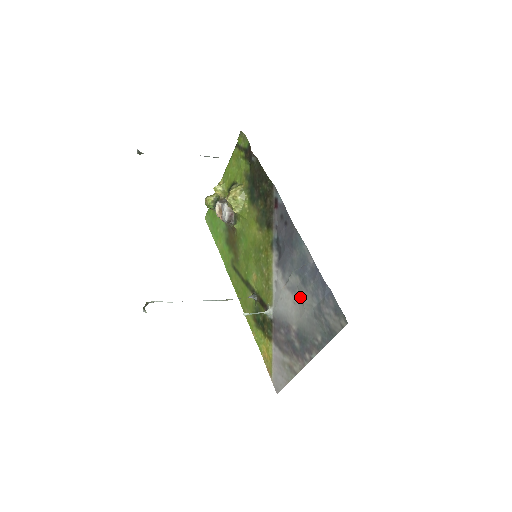
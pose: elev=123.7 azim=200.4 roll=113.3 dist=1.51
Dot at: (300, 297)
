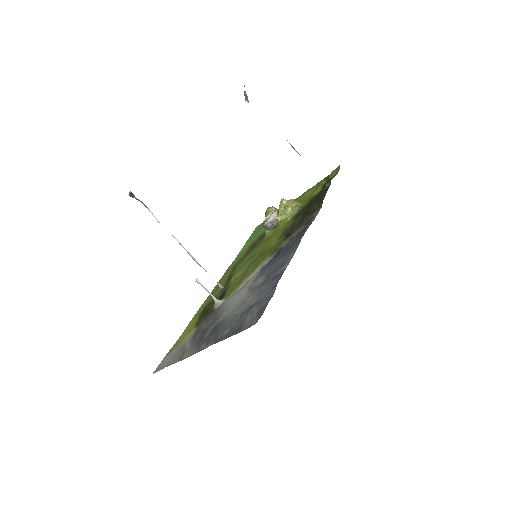
Dot at: (249, 295)
